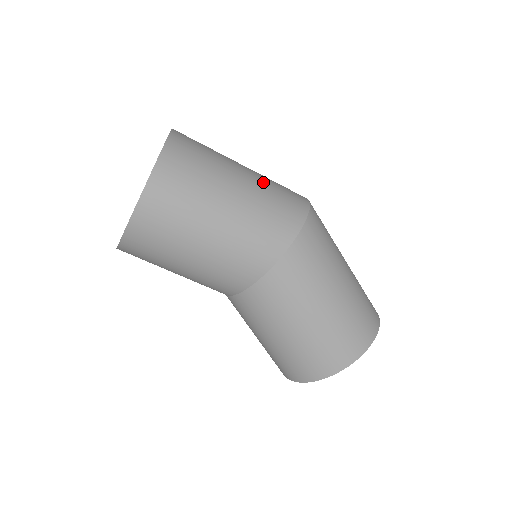
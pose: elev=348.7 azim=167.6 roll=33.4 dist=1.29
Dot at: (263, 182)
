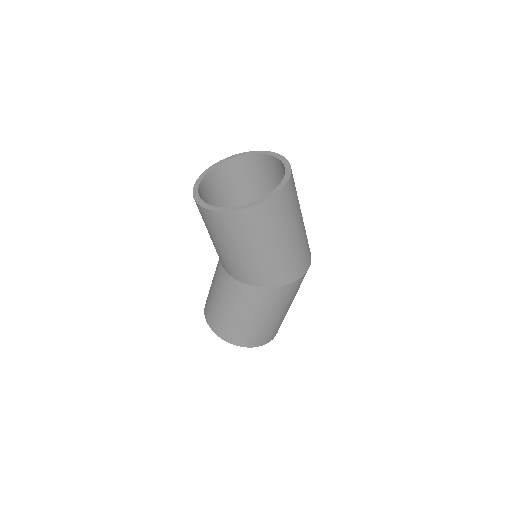
Dot at: (302, 241)
